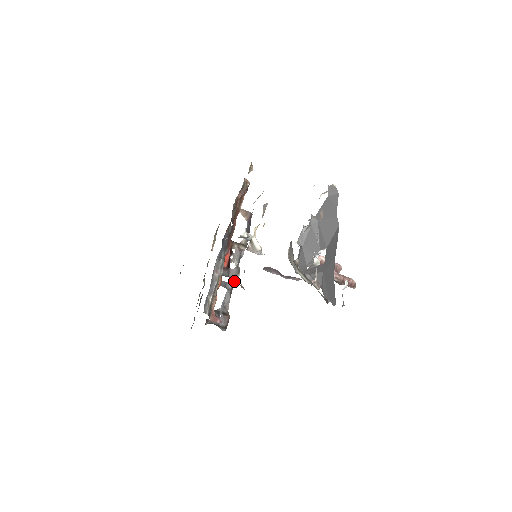
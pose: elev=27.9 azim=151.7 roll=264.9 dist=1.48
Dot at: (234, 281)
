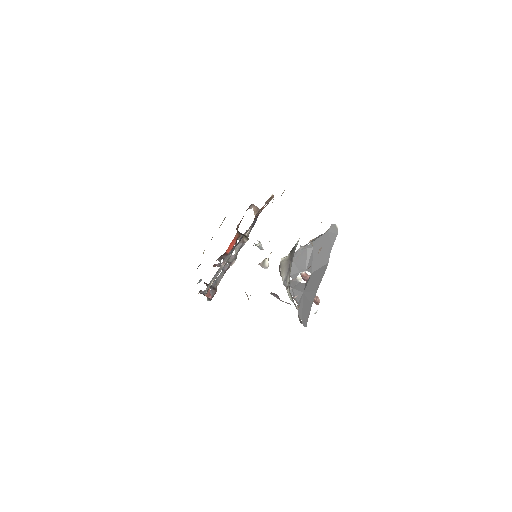
Dot at: (230, 265)
